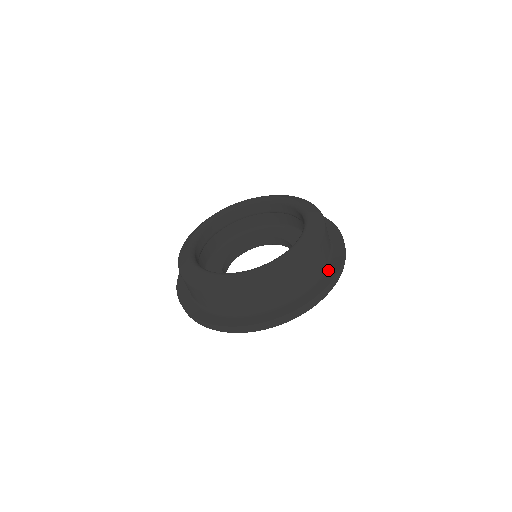
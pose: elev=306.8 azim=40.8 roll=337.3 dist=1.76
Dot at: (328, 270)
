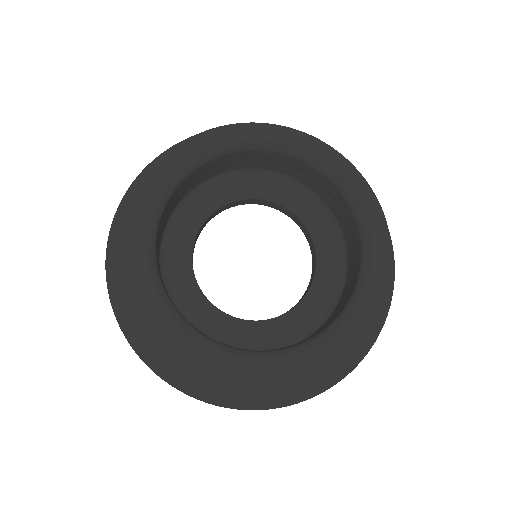
Dot at: (303, 383)
